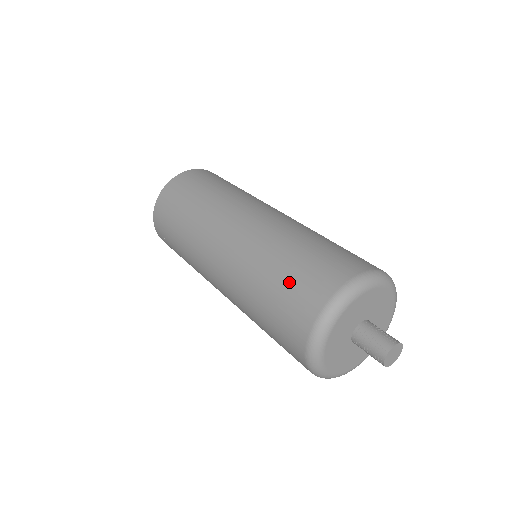
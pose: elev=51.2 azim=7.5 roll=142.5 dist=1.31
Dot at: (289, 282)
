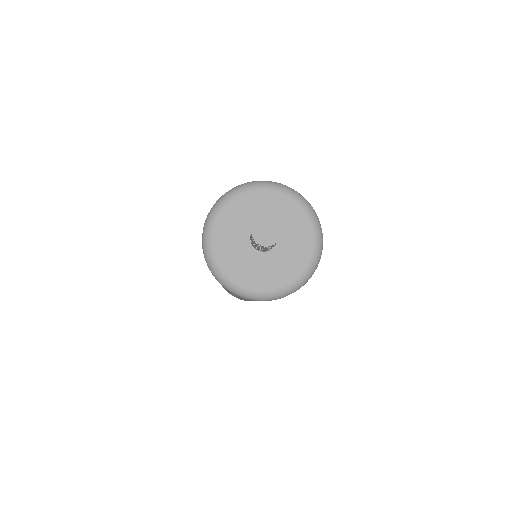
Dot at: occluded
